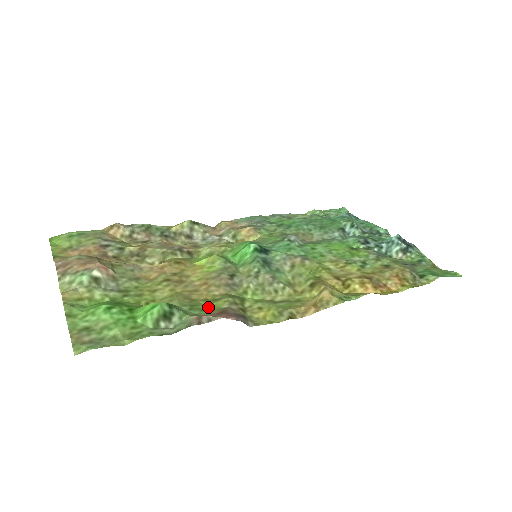
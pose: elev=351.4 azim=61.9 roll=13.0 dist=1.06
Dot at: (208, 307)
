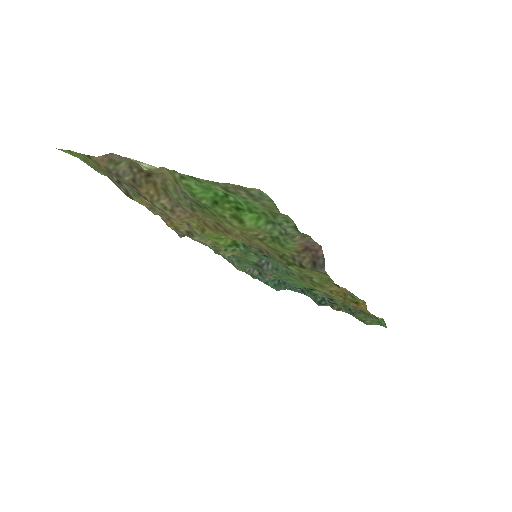
Dot at: (282, 247)
